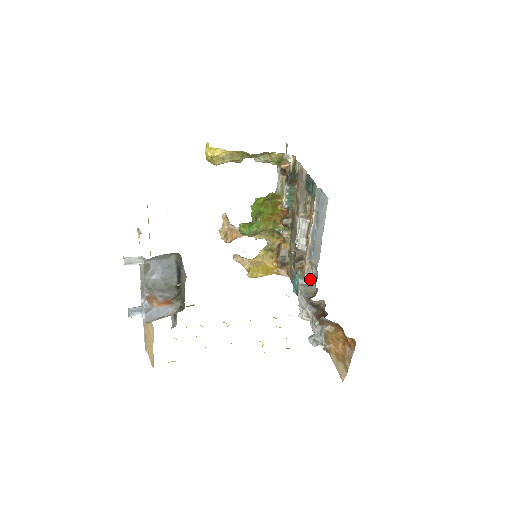
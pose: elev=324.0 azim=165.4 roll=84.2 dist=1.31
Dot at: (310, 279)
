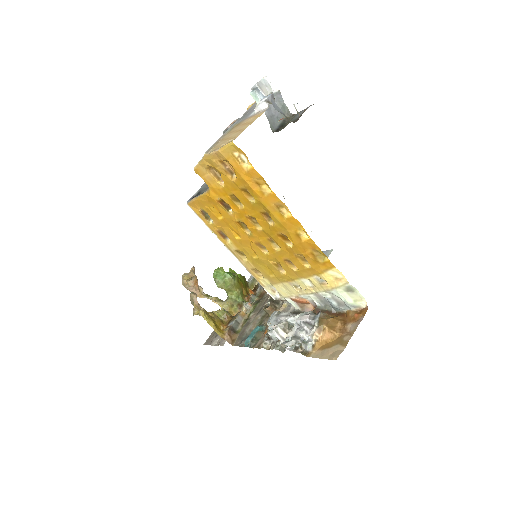
Dot at: occluded
